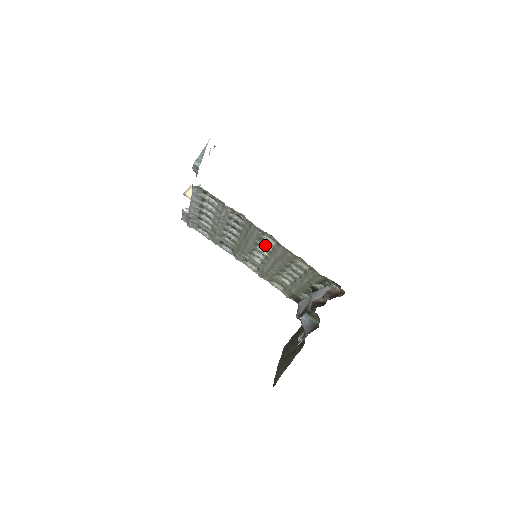
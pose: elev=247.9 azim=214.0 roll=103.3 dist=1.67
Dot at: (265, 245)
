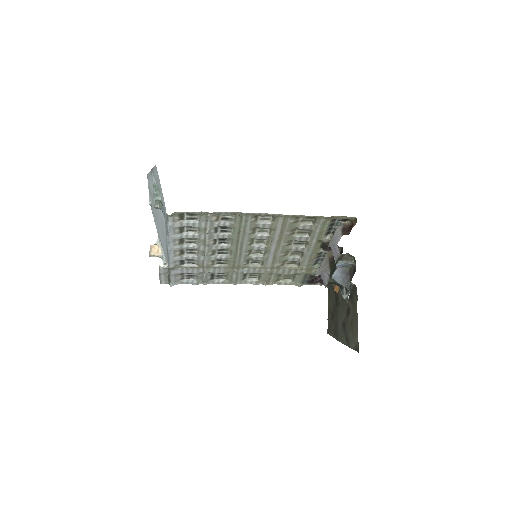
Dot at: (261, 234)
